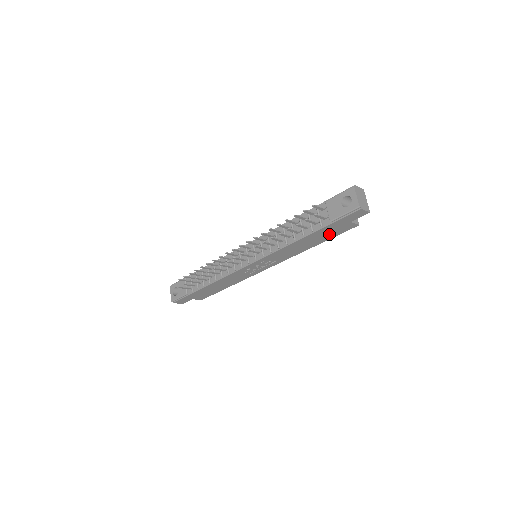
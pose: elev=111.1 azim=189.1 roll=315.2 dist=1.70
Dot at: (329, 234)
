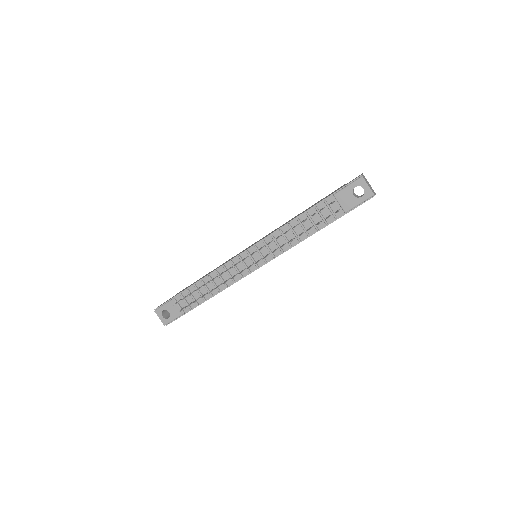
Dot at: occluded
